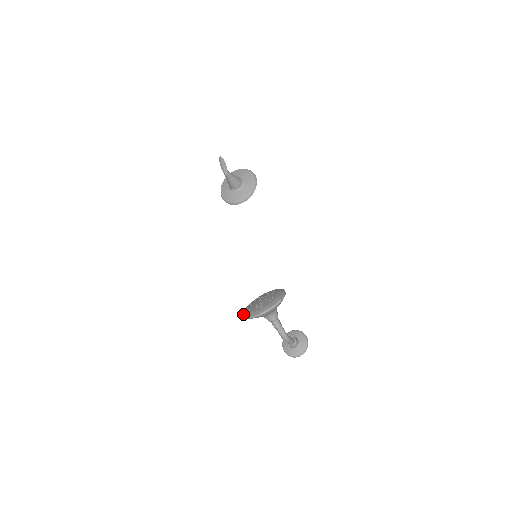
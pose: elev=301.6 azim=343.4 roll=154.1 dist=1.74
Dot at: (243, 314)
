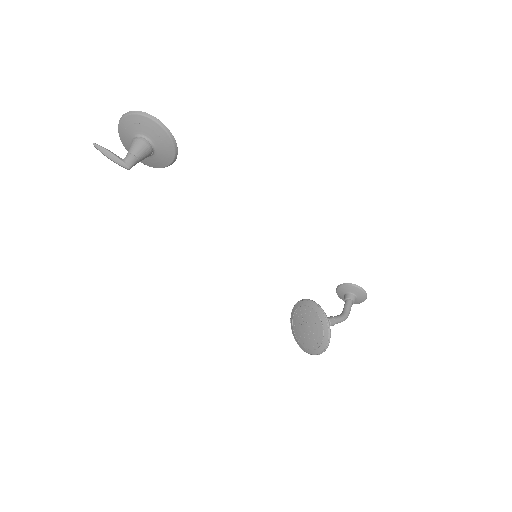
Dot at: occluded
